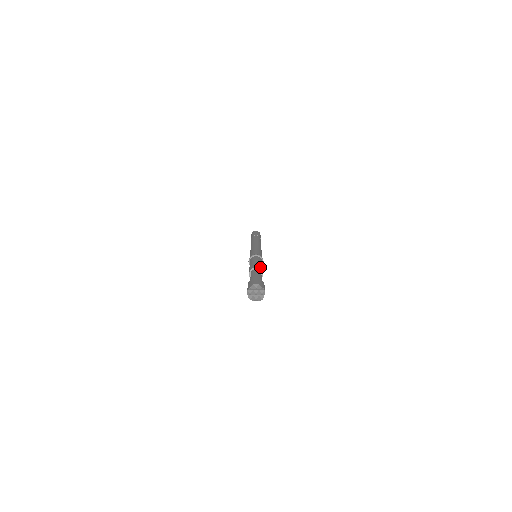
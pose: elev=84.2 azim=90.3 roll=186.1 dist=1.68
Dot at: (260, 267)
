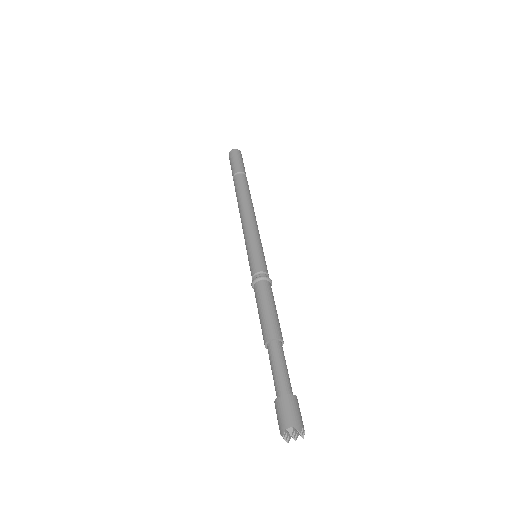
Dot at: (276, 331)
